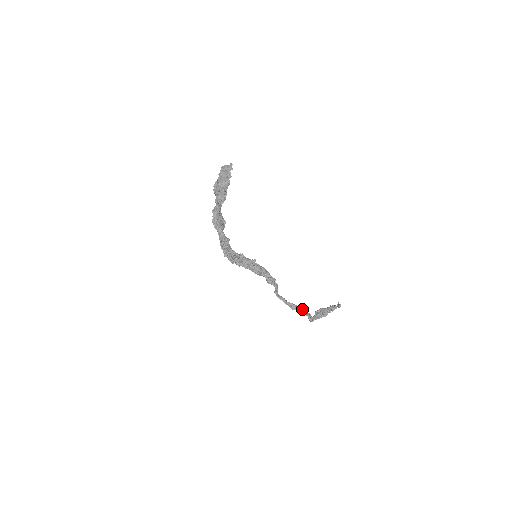
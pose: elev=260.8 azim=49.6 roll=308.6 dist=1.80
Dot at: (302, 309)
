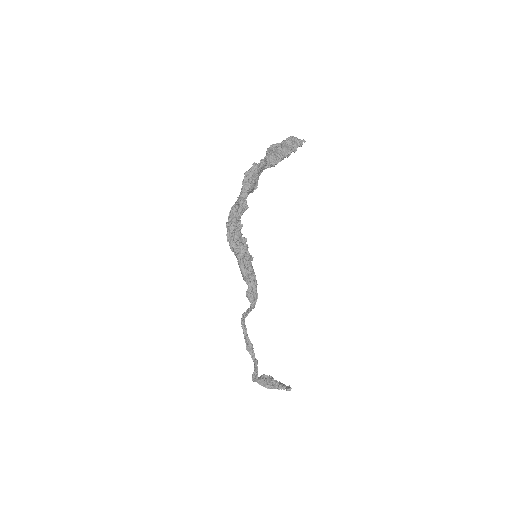
Dot at: occluded
